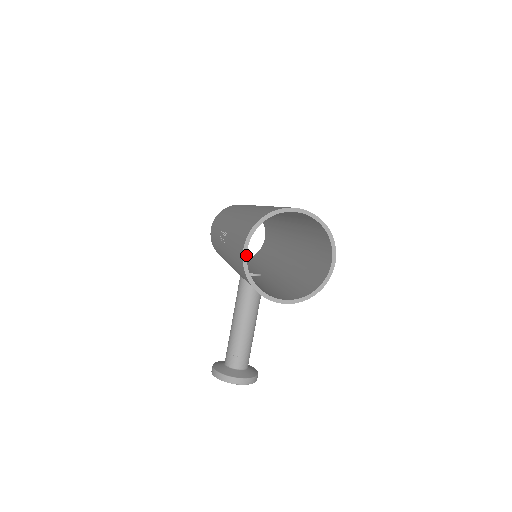
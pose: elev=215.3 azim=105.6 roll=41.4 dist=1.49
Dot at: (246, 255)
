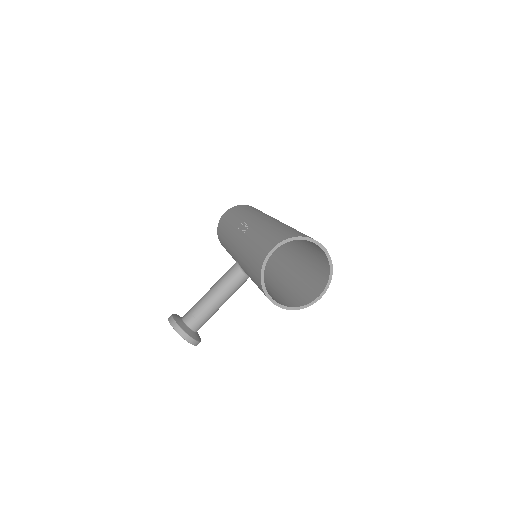
Dot at: (271, 254)
